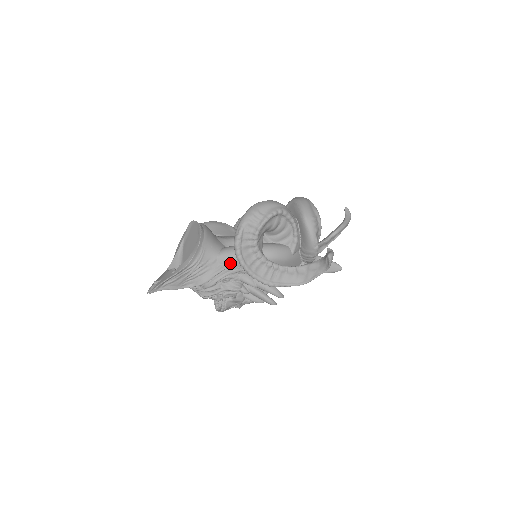
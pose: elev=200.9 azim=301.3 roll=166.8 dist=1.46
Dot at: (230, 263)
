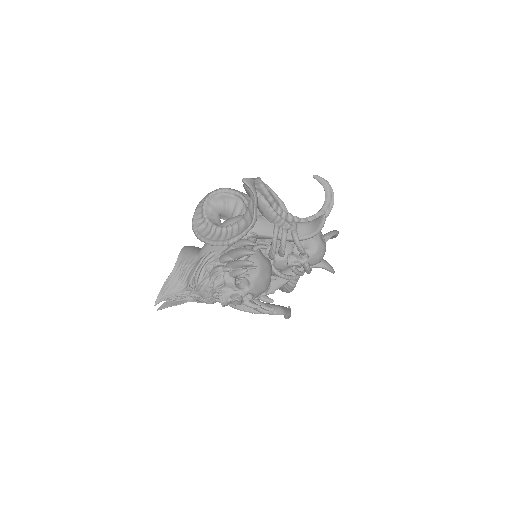
Dot at: (206, 252)
